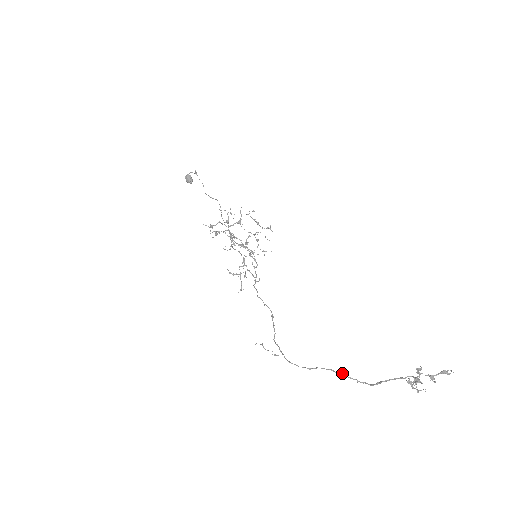
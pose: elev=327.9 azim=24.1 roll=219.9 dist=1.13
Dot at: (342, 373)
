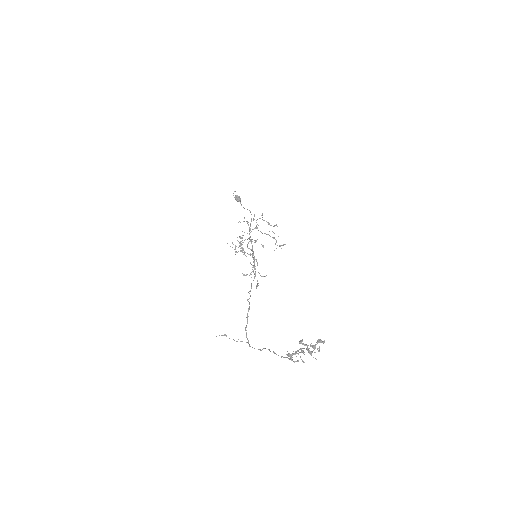
Dot at: occluded
